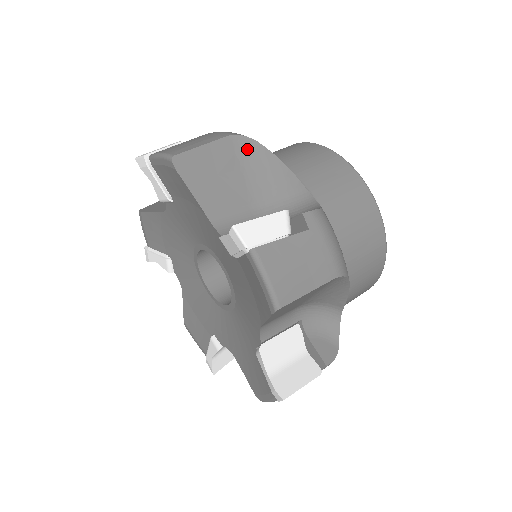
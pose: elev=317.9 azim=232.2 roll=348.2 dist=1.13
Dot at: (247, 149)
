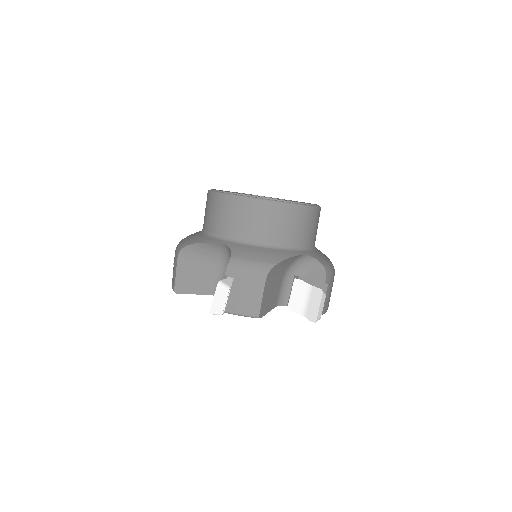
Dot at: (189, 252)
